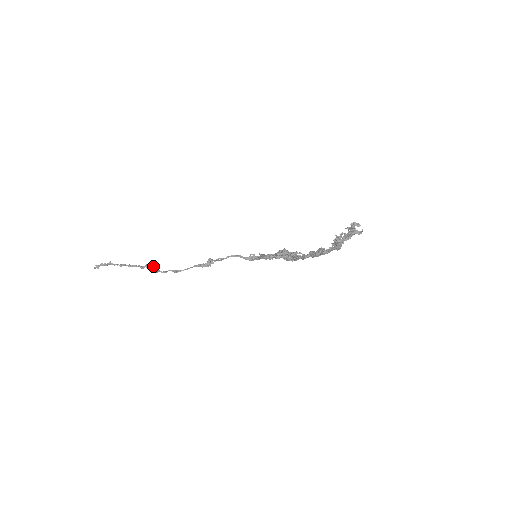
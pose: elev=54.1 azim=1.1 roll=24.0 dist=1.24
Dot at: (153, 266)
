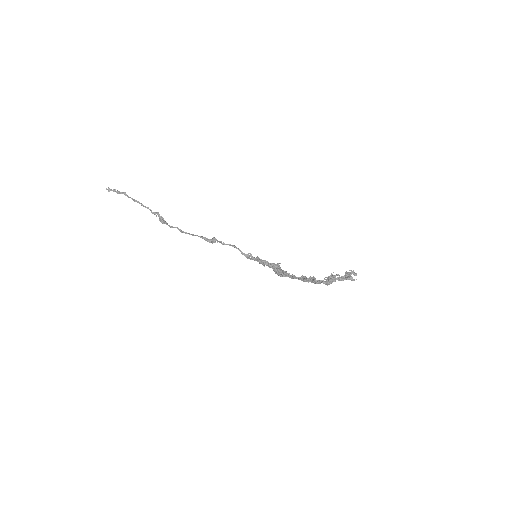
Dot at: (162, 217)
